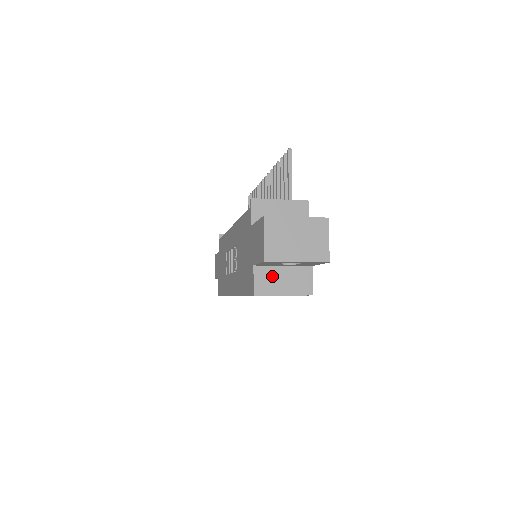
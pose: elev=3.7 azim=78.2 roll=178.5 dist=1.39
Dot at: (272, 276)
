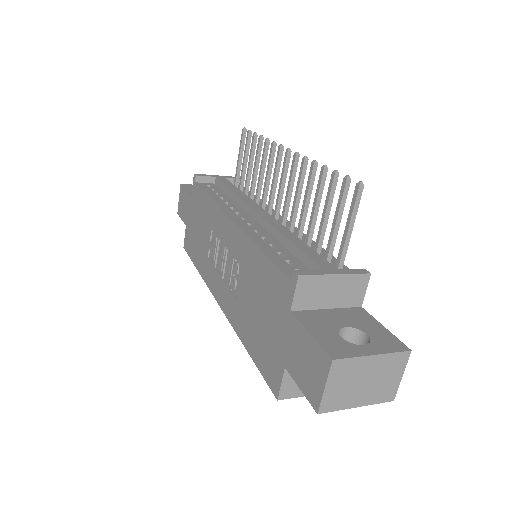
Dot at: occluded
